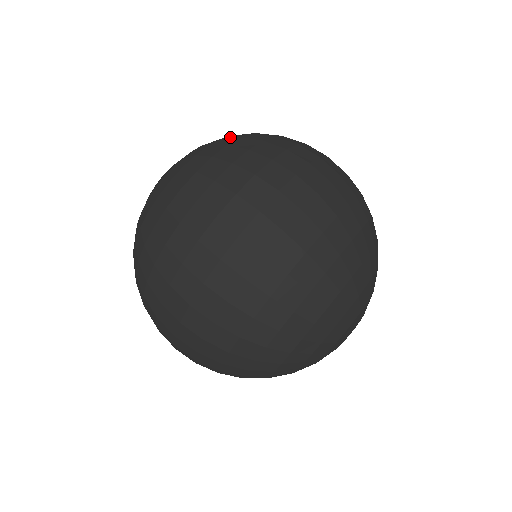
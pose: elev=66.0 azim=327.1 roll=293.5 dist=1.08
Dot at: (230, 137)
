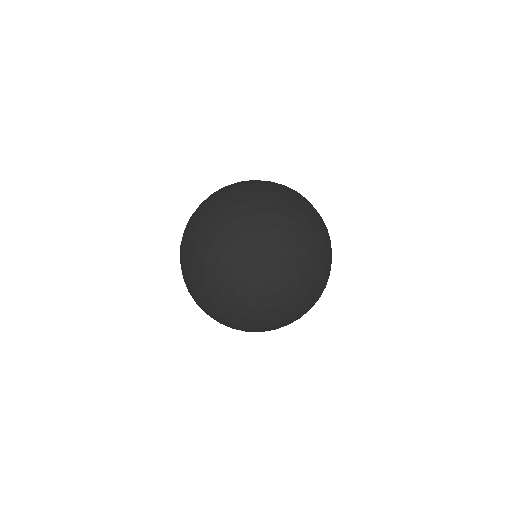
Dot at: occluded
